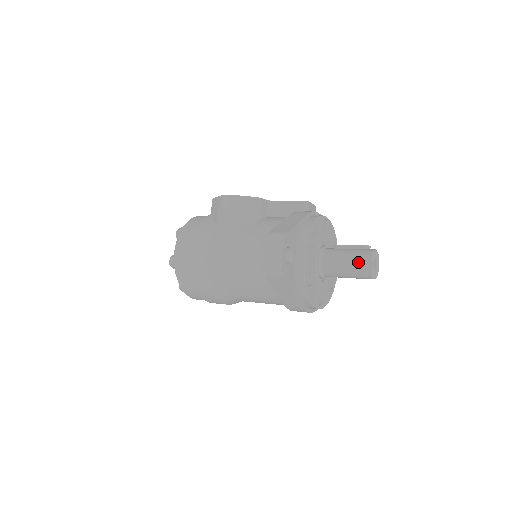
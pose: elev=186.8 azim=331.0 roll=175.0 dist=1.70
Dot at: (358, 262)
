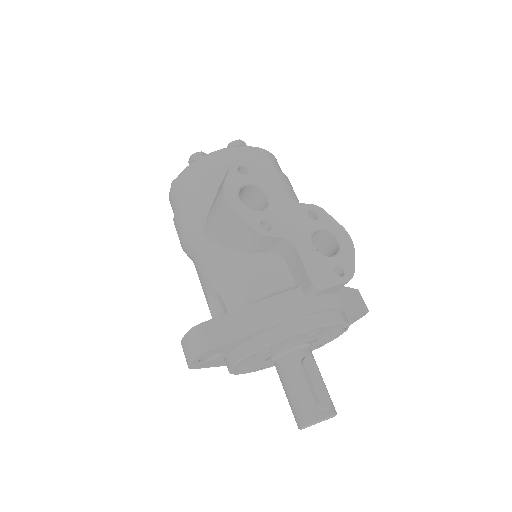
Dot at: (295, 410)
